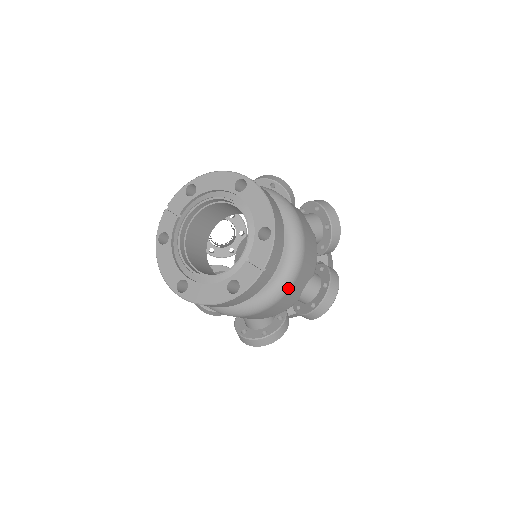
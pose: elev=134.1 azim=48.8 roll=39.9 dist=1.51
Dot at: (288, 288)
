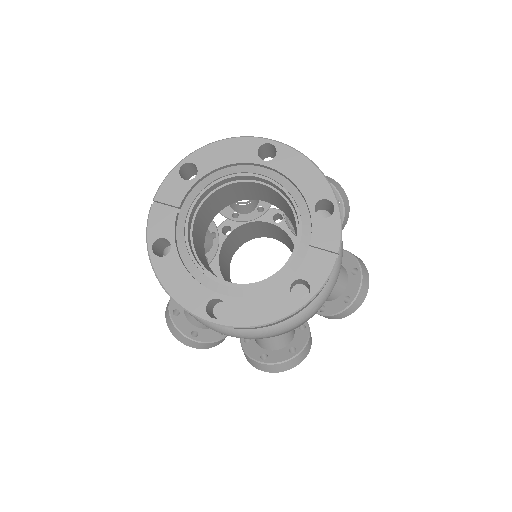
Dot at: (335, 281)
